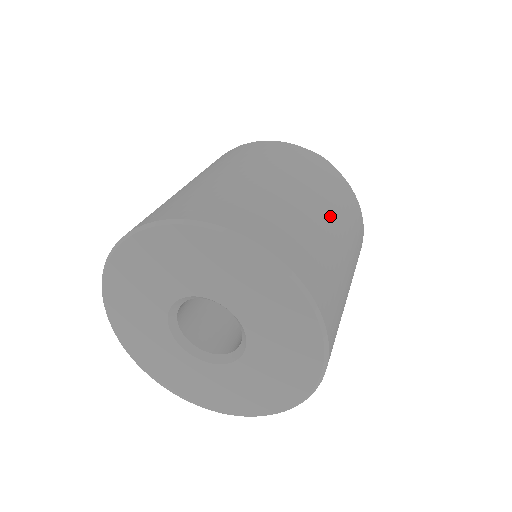
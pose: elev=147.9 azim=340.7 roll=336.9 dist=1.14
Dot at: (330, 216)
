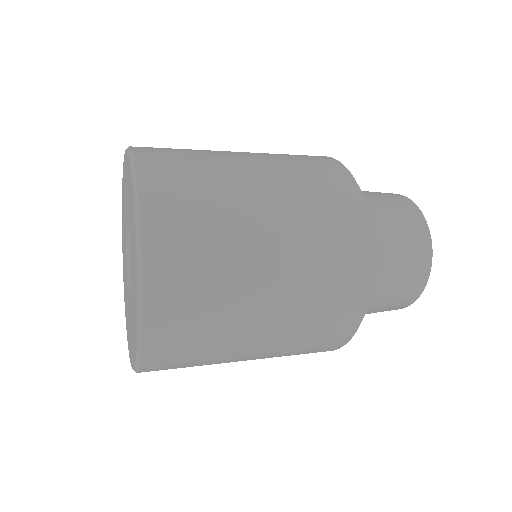
Dot at: (263, 170)
